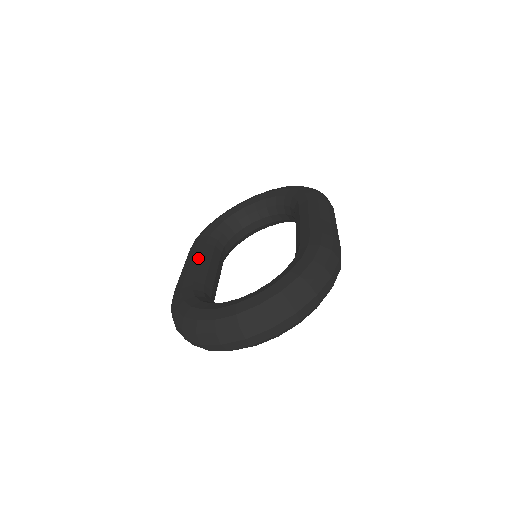
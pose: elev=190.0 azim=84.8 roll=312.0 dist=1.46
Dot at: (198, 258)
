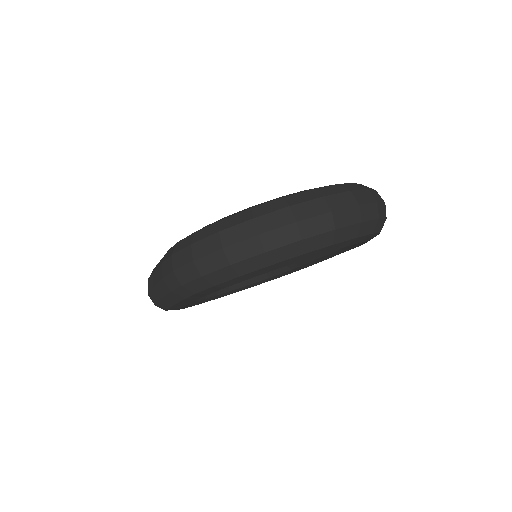
Dot at: occluded
